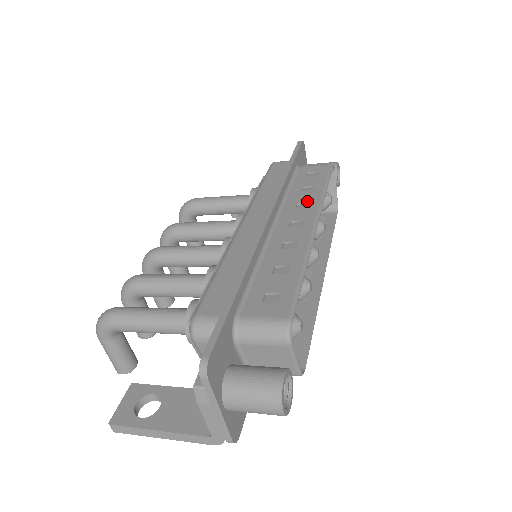
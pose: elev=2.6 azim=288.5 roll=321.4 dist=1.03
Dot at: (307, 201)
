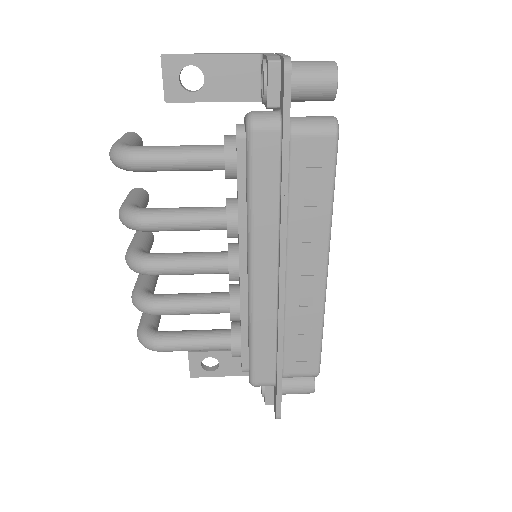
Dot at: (314, 230)
